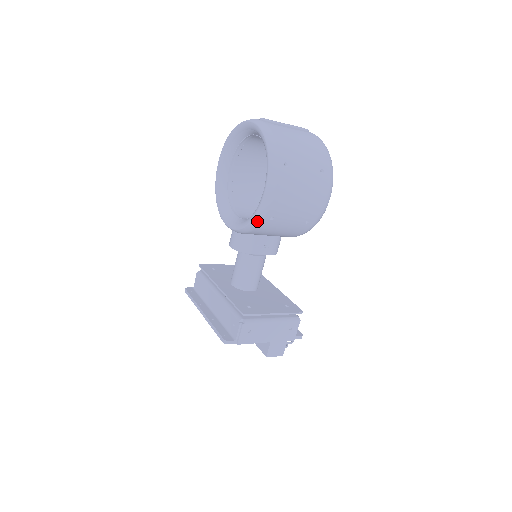
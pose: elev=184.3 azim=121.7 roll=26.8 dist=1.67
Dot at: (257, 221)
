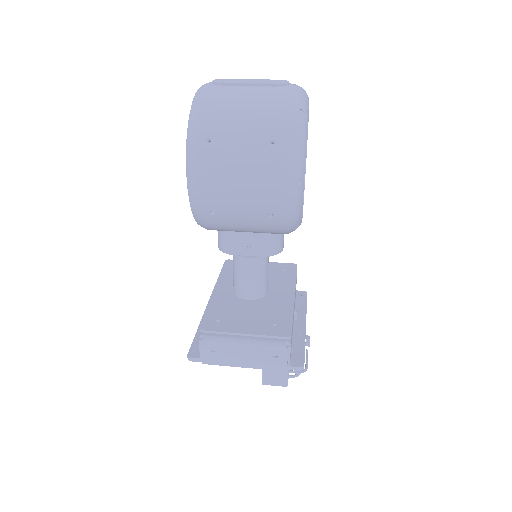
Dot at: (197, 216)
